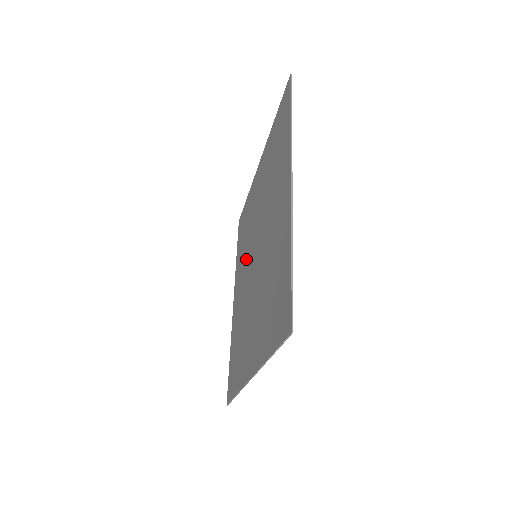
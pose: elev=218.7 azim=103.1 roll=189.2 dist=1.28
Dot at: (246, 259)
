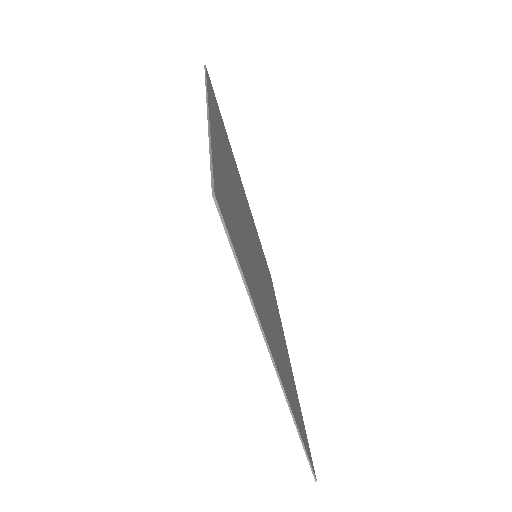
Dot at: occluded
